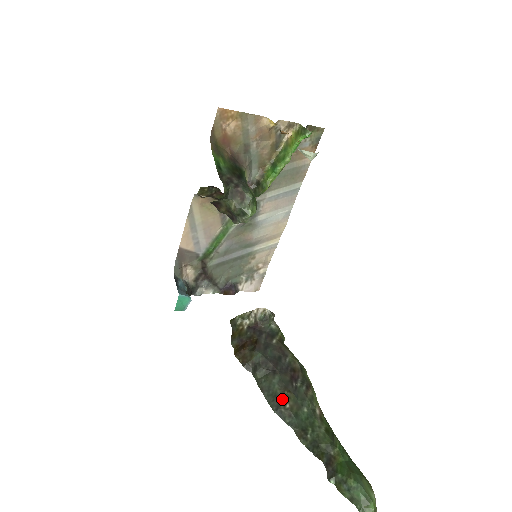
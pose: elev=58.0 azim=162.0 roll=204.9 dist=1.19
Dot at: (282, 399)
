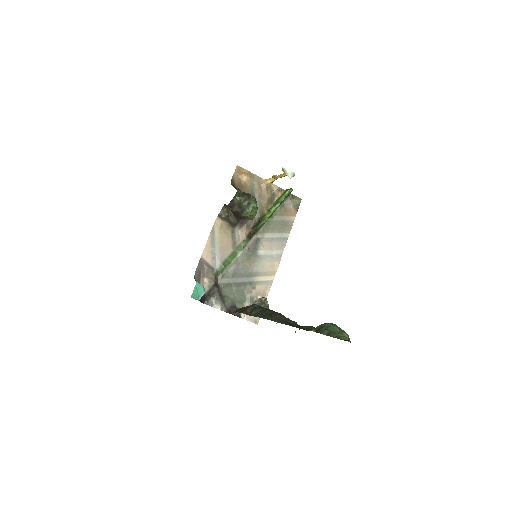
Dot at: (273, 314)
